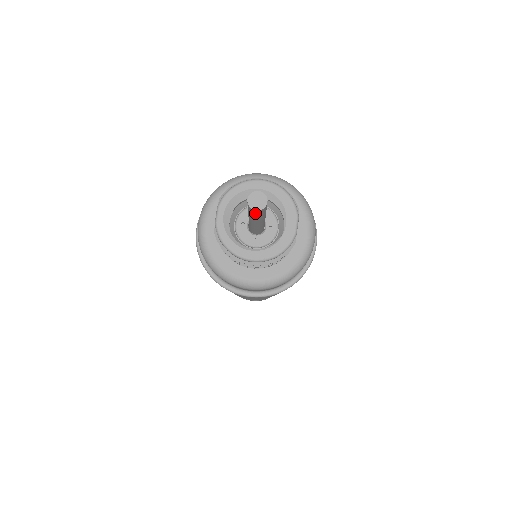
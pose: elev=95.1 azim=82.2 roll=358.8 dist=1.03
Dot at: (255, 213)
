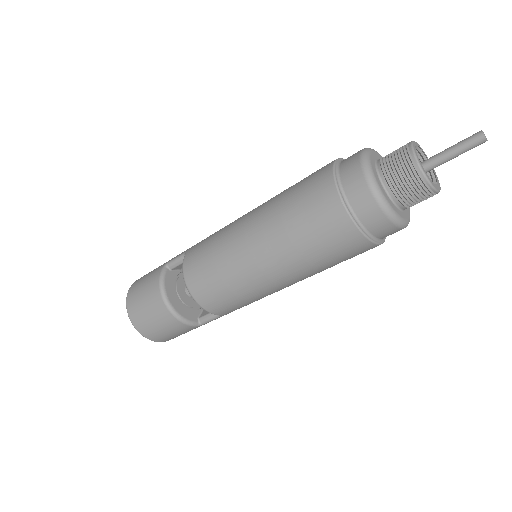
Dot at: (475, 140)
